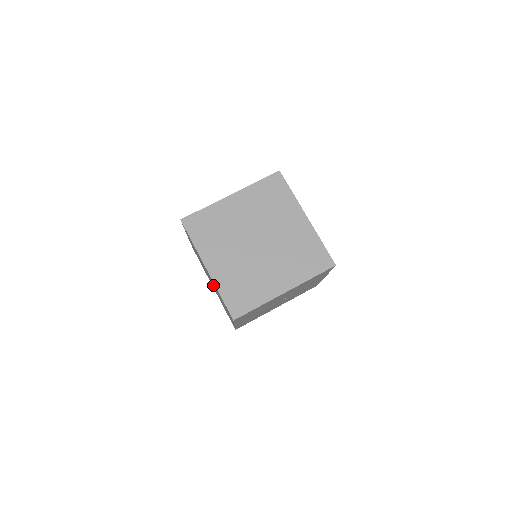
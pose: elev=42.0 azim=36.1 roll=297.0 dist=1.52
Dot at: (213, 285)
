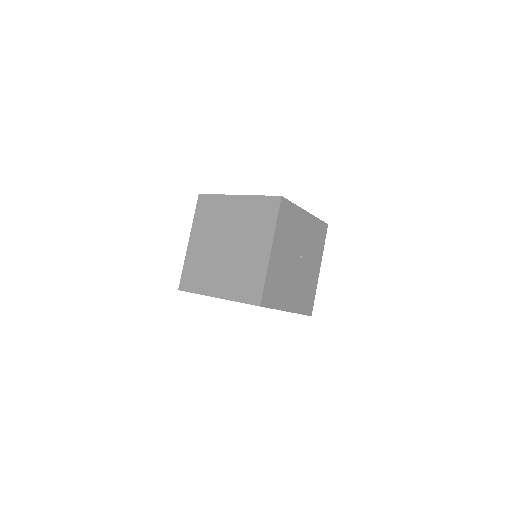
Dot at: (233, 244)
